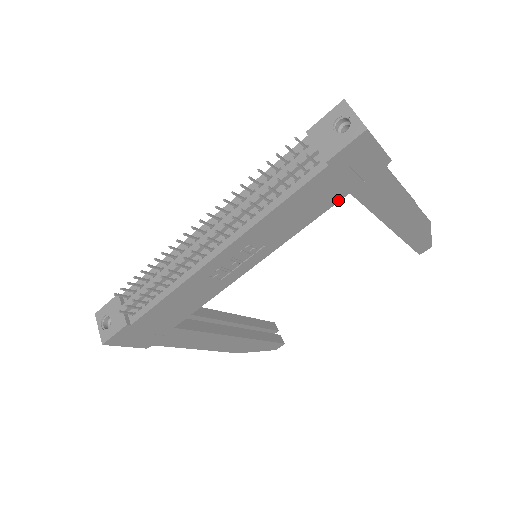
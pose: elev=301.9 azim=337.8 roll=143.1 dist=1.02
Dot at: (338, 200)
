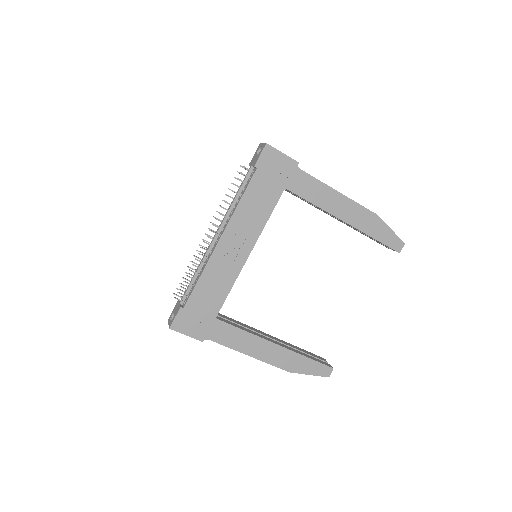
Dot at: (280, 194)
